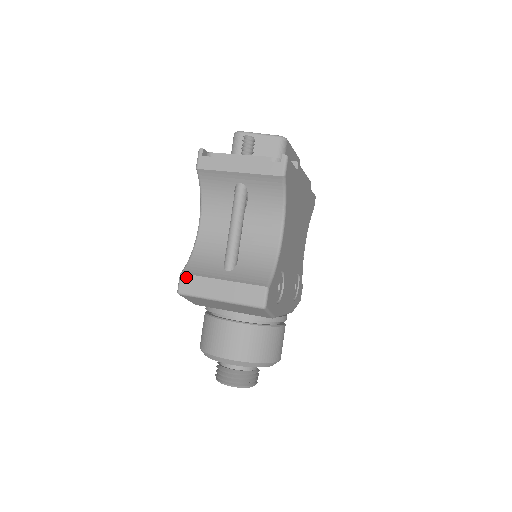
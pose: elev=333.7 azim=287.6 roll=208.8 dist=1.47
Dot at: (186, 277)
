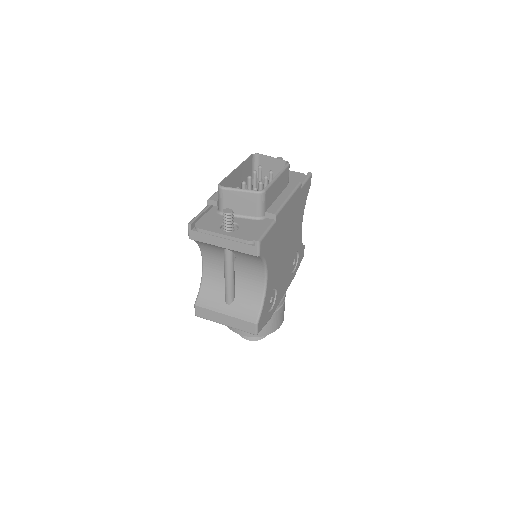
Dot at: (199, 308)
